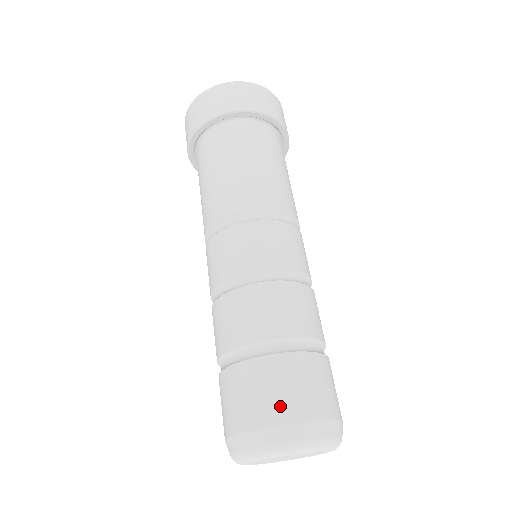
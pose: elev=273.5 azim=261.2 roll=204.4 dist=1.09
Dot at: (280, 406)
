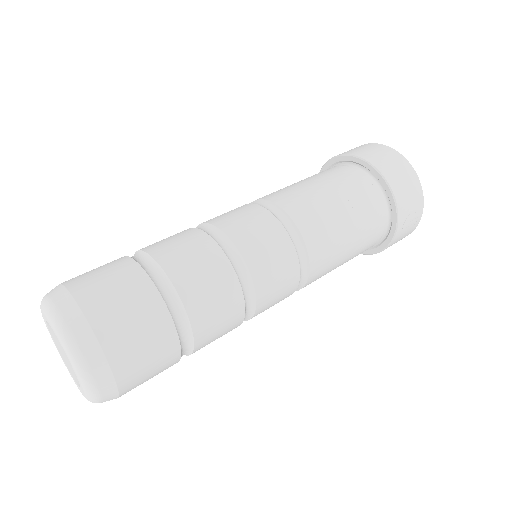
Dot at: (90, 287)
